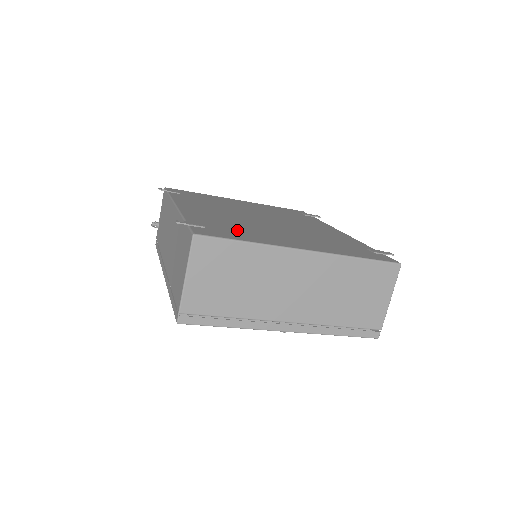
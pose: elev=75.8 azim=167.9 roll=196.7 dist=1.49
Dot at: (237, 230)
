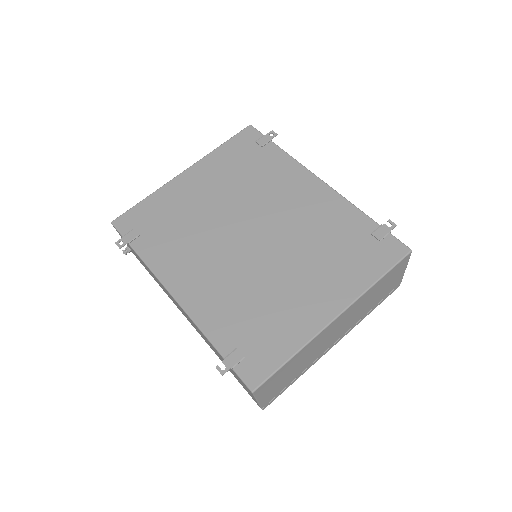
Dot at: (264, 326)
